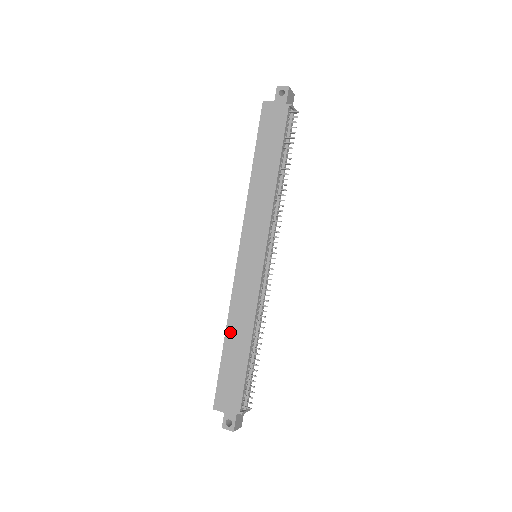
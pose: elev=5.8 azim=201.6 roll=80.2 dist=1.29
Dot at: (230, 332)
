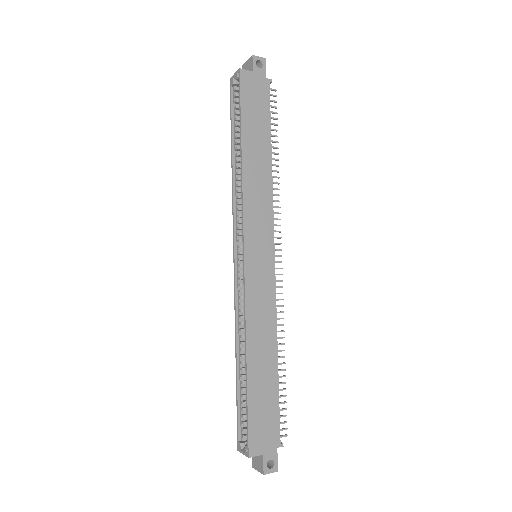
Dot at: (252, 354)
